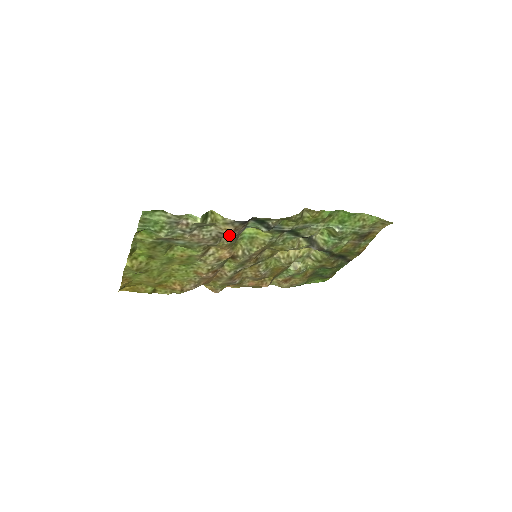
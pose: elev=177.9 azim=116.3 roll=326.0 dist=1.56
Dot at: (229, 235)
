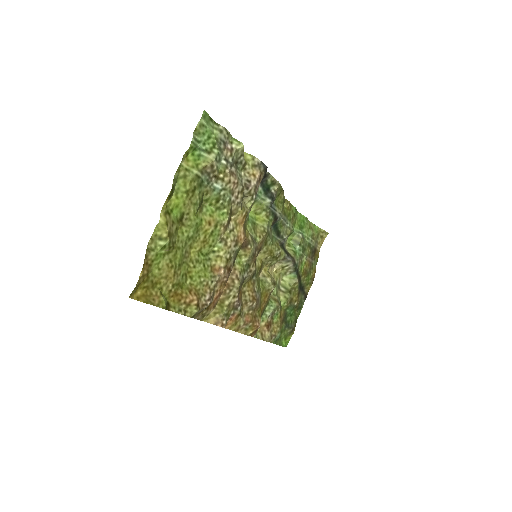
Dot at: (254, 187)
